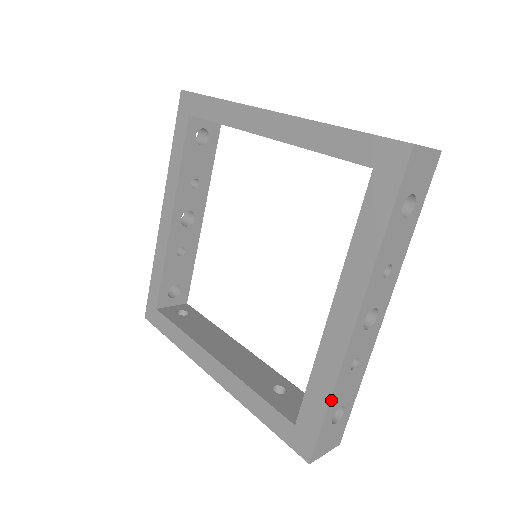
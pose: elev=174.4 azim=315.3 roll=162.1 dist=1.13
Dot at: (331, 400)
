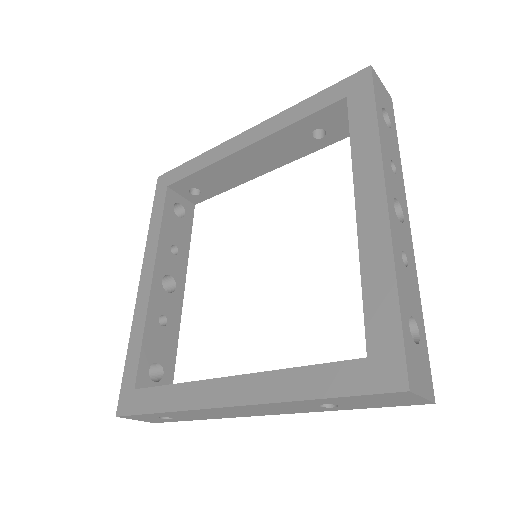
Dot at: (398, 287)
